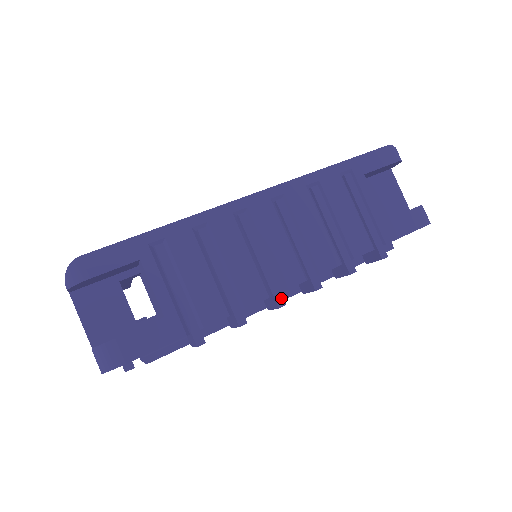
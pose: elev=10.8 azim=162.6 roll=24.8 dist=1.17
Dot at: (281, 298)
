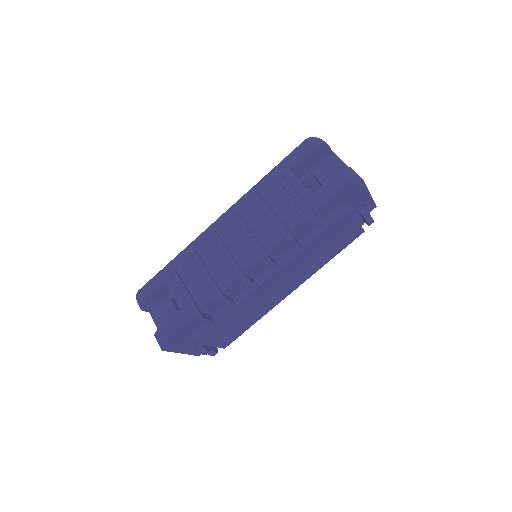
Dot at: (244, 277)
